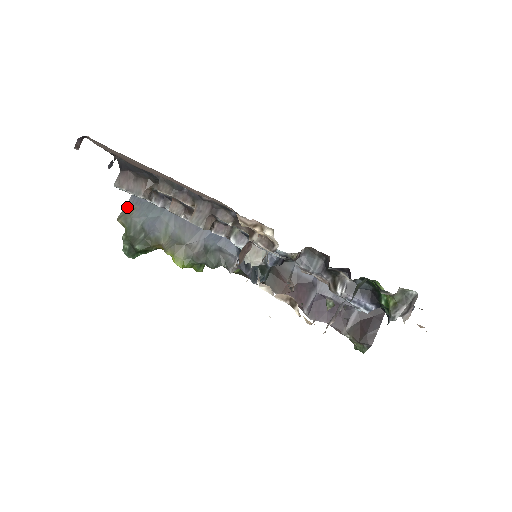
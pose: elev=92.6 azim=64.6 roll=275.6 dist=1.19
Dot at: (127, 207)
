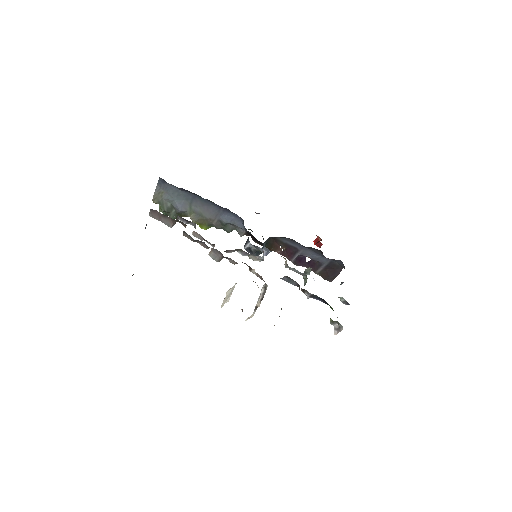
Dot at: (157, 191)
